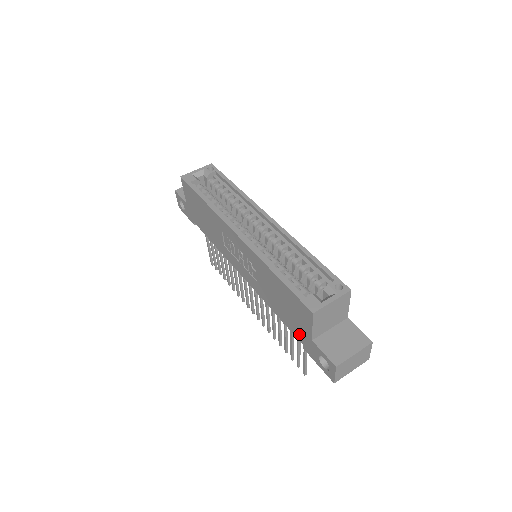
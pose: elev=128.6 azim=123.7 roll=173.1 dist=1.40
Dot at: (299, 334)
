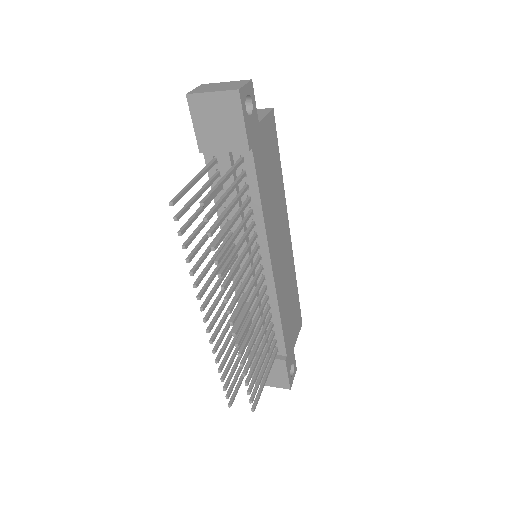
Dot at: occluded
